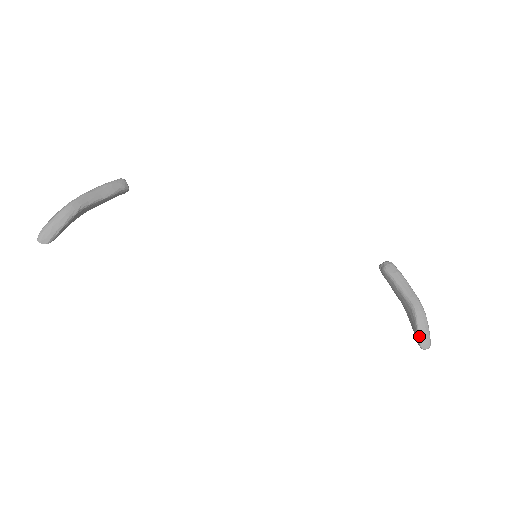
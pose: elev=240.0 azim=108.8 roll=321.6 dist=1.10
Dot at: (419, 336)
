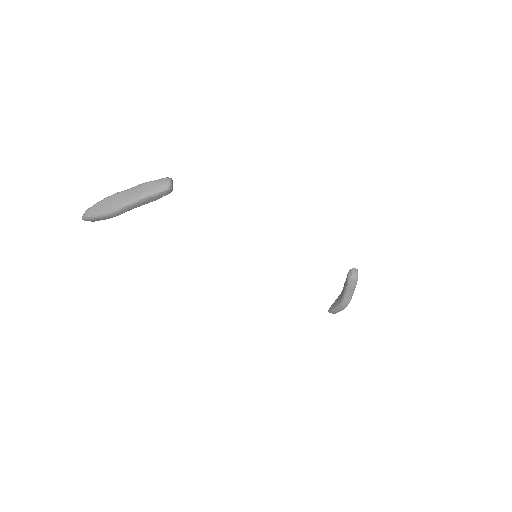
Dot at: (331, 310)
